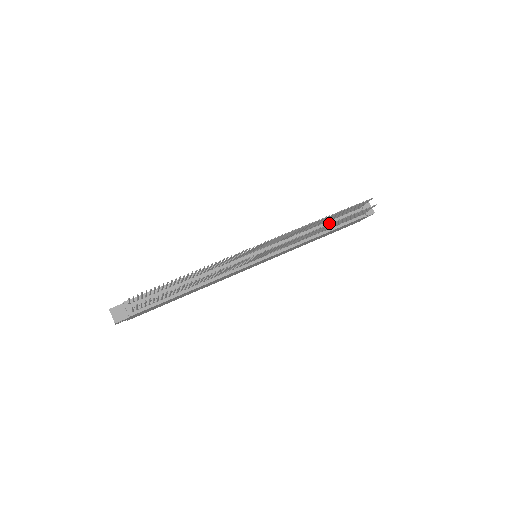
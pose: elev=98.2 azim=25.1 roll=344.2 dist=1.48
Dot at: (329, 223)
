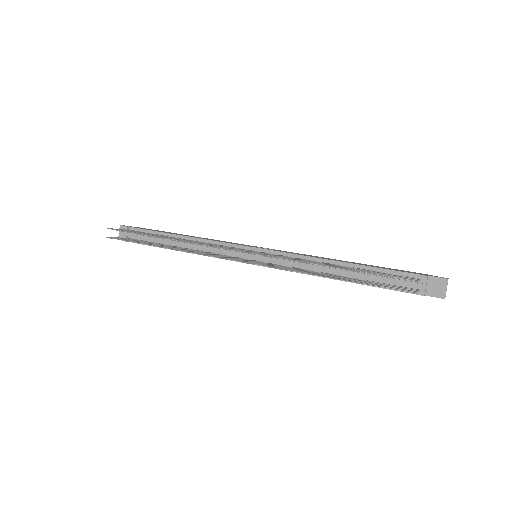
Dot at: (358, 272)
